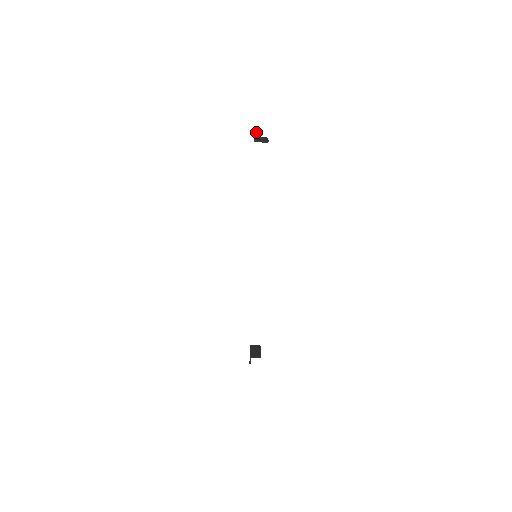
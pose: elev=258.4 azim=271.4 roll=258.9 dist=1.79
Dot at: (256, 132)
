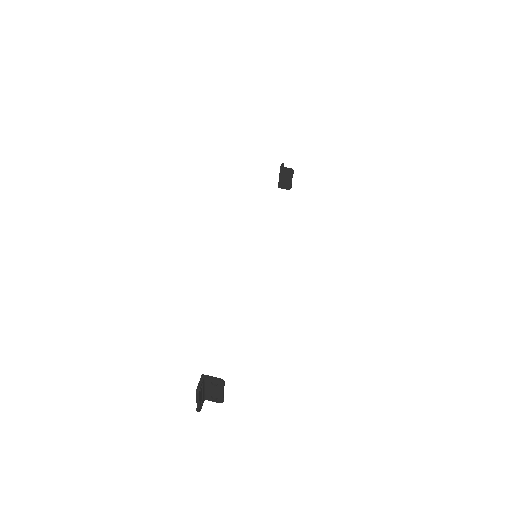
Dot at: occluded
